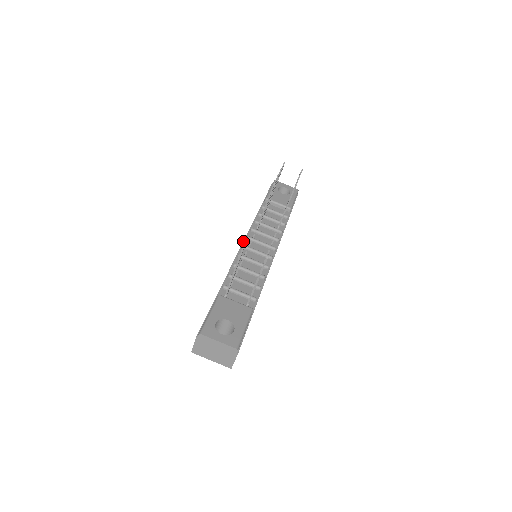
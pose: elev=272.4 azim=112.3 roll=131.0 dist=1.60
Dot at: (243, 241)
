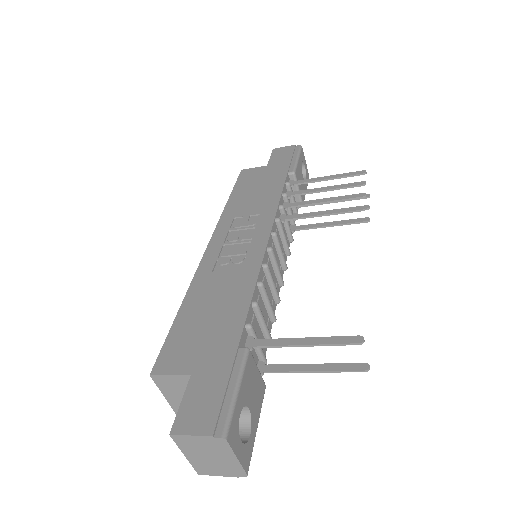
Dot at: (269, 237)
